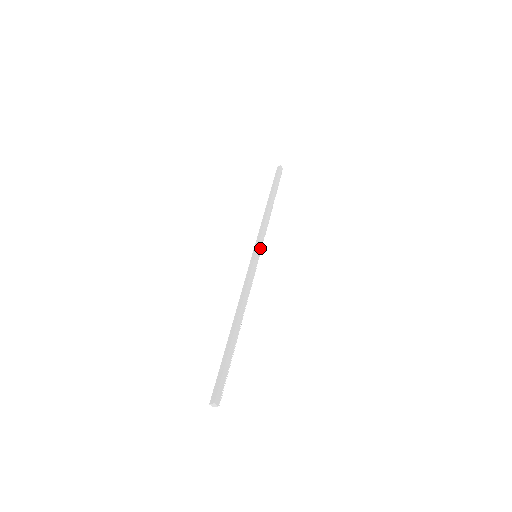
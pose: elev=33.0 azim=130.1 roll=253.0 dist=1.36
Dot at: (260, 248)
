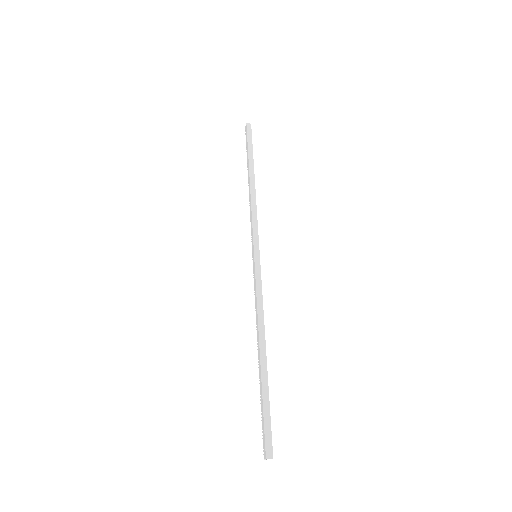
Dot at: (258, 246)
